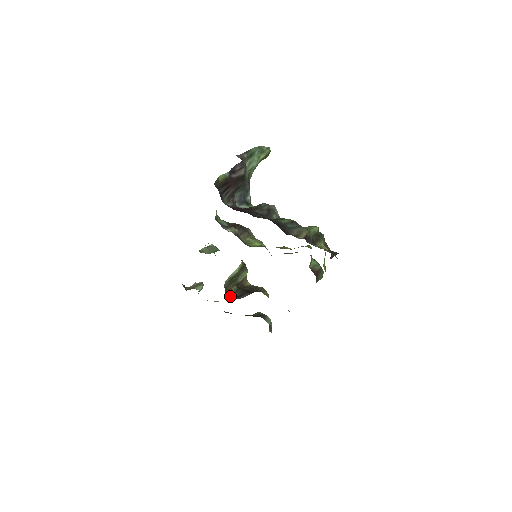
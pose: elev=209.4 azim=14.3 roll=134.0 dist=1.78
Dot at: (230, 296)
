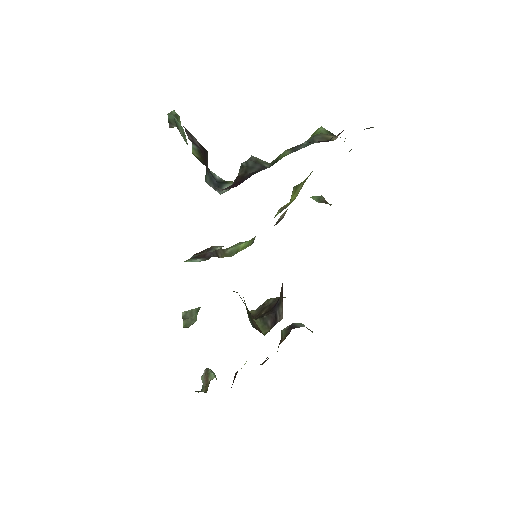
Dot at: (266, 331)
